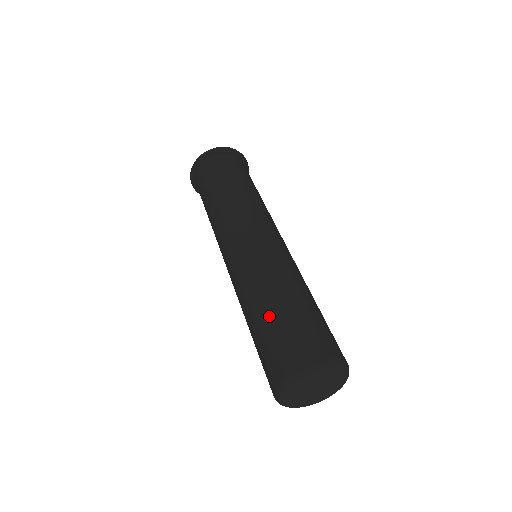
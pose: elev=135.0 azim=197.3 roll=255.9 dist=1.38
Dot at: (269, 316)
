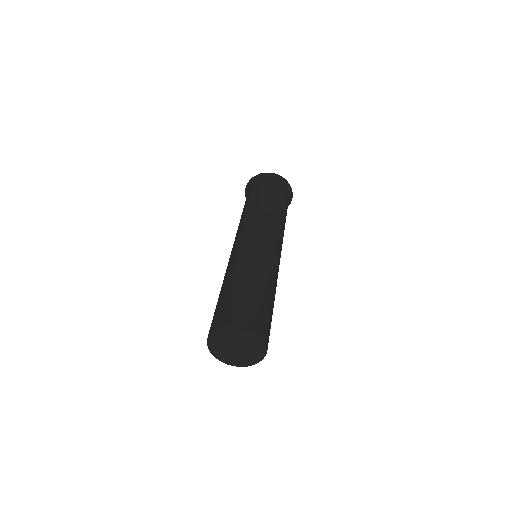
Dot at: (233, 289)
